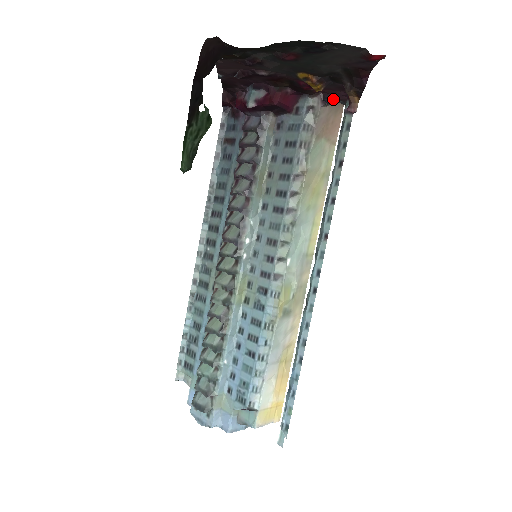
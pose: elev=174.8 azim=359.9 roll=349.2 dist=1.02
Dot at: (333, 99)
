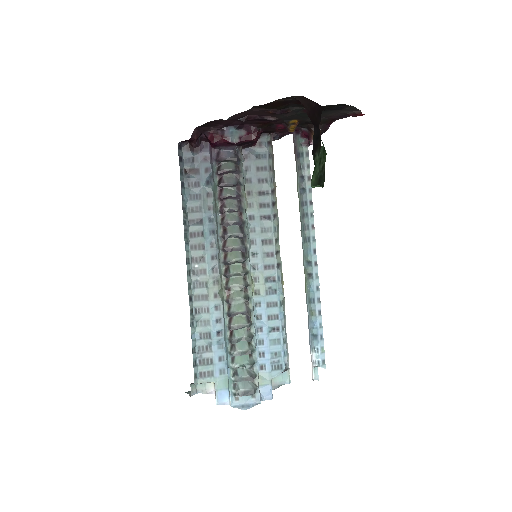
Dot at: (280, 136)
